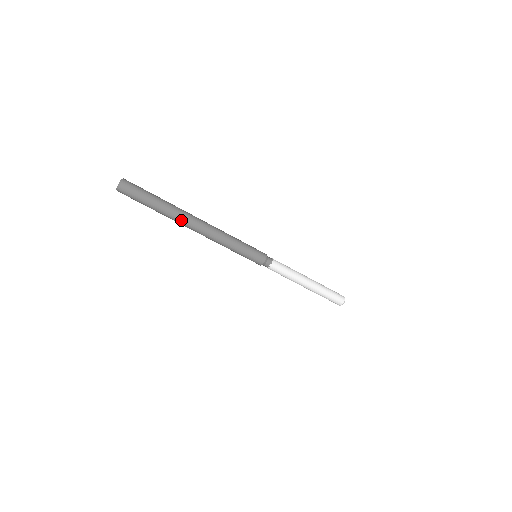
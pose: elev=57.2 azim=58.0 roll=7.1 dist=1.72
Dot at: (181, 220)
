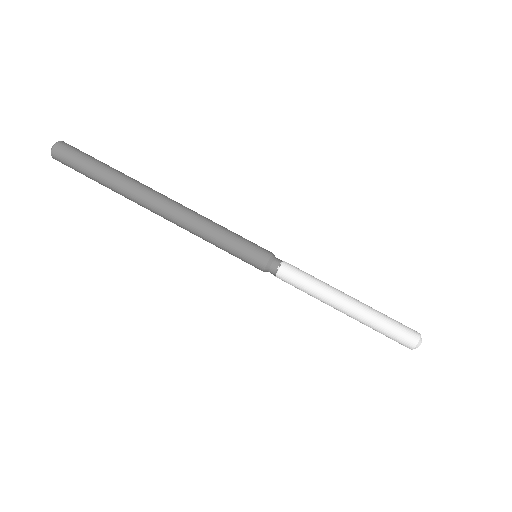
Dot at: (141, 188)
